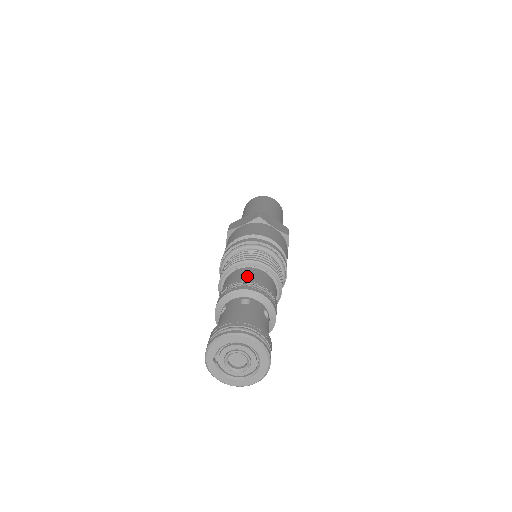
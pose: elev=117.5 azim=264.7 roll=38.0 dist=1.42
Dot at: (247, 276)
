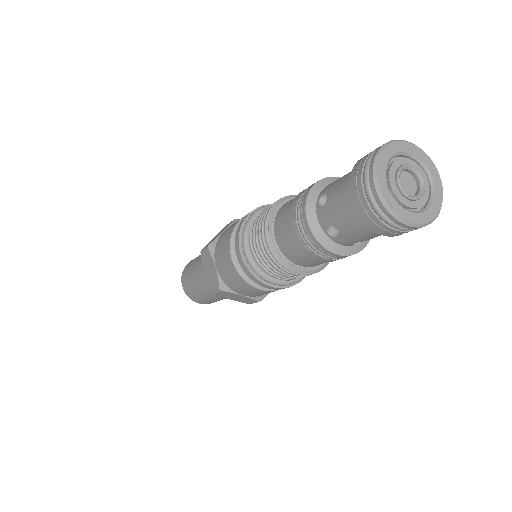
Dot at: occluded
